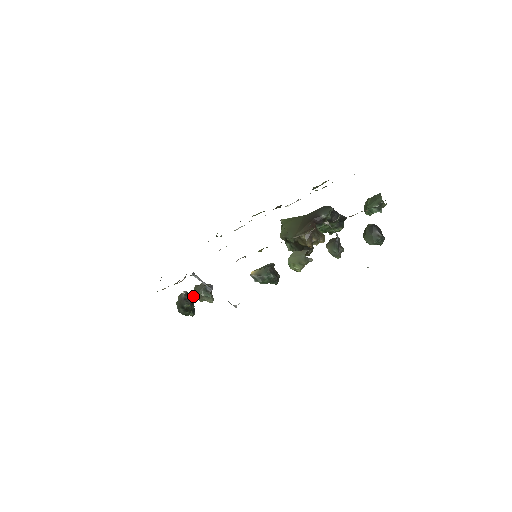
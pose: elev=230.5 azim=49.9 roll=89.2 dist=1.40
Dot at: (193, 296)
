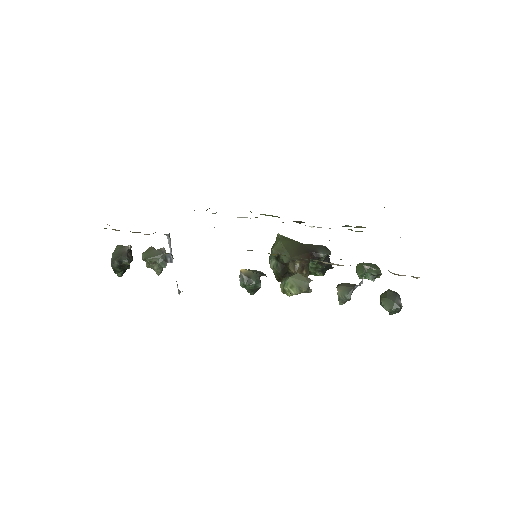
Dot at: (144, 257)
